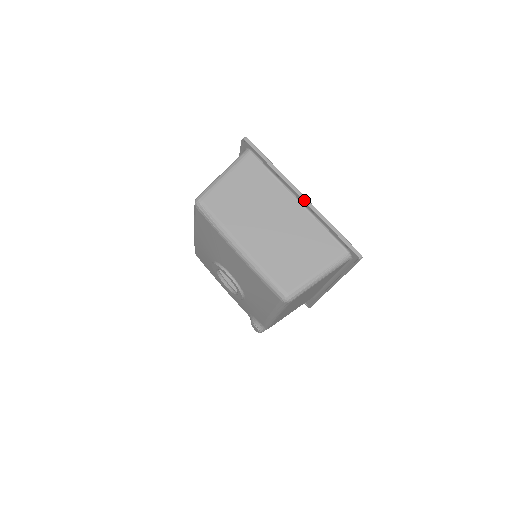
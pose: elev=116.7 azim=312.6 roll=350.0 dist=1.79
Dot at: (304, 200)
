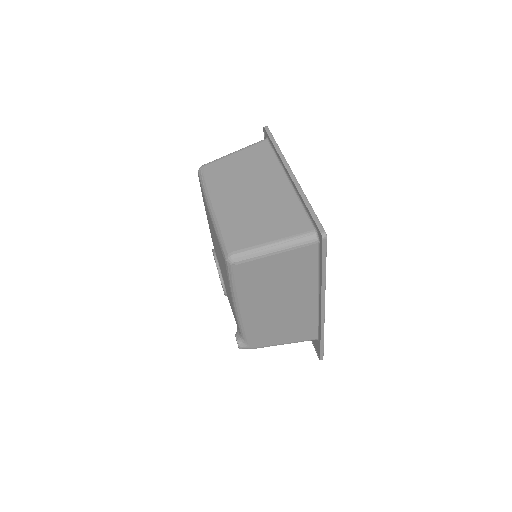
Dot at: (291, 177)
